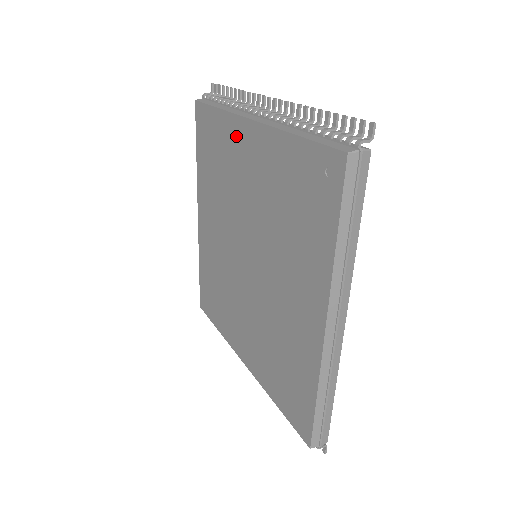
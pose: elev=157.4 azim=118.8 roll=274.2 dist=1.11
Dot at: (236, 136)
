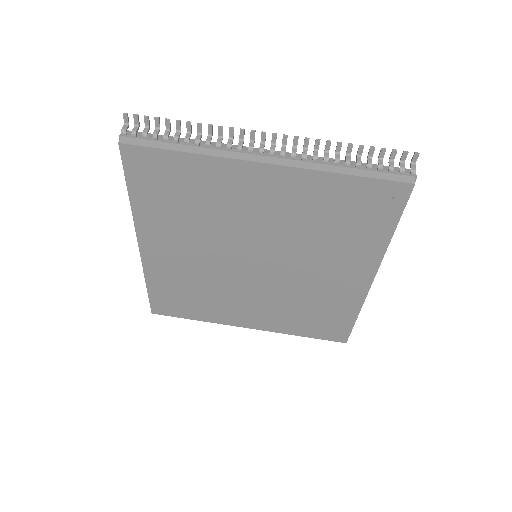
Dot at: (232, 177)
